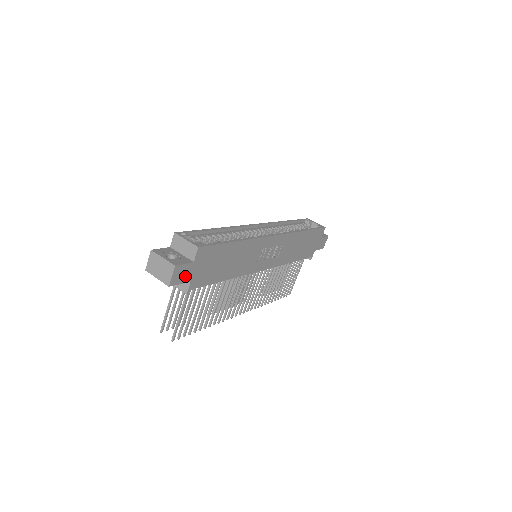
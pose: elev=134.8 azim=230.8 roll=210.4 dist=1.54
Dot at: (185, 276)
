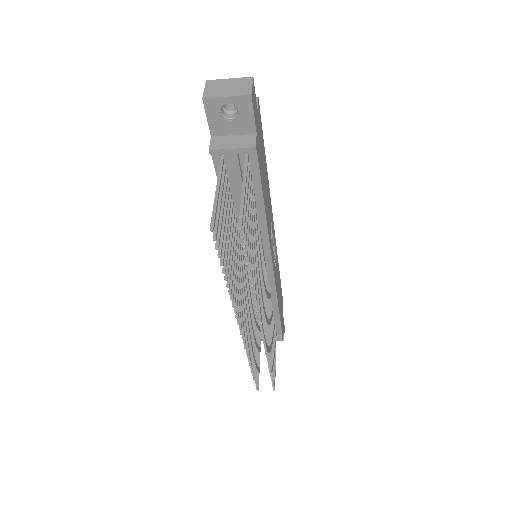
Dot at: (255, 114)
